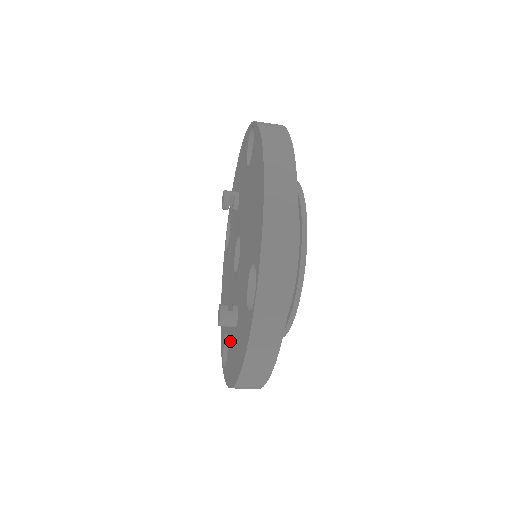
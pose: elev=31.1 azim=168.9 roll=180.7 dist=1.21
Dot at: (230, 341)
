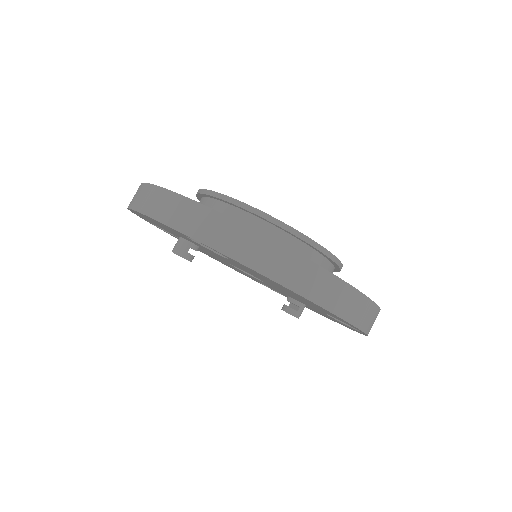
Dot at: occluded
